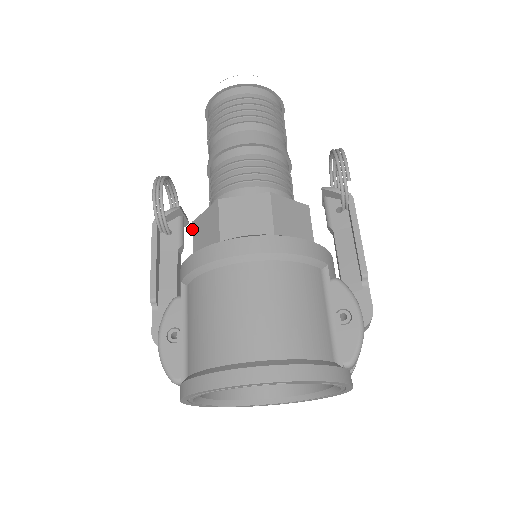
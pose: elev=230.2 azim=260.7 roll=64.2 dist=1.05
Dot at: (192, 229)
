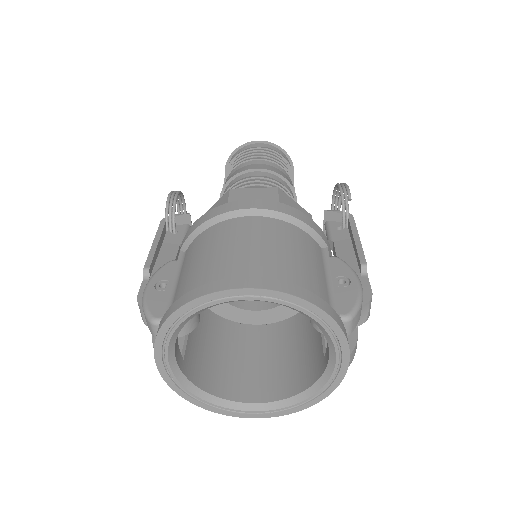
Dot at: occluded
